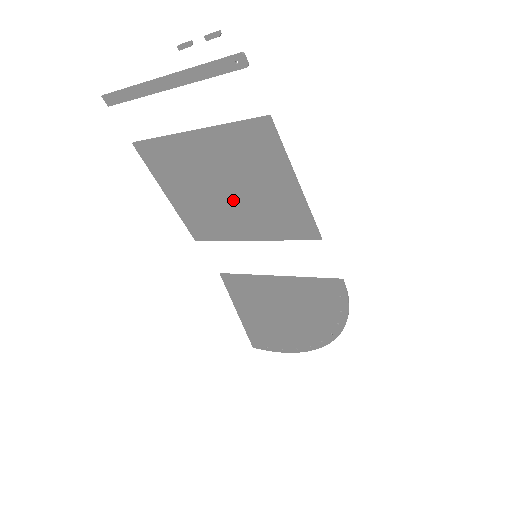
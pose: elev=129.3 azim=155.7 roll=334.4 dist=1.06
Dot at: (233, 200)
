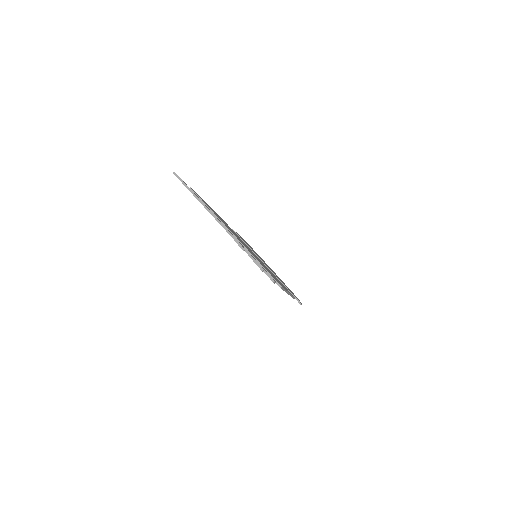
Dot at: occluded
